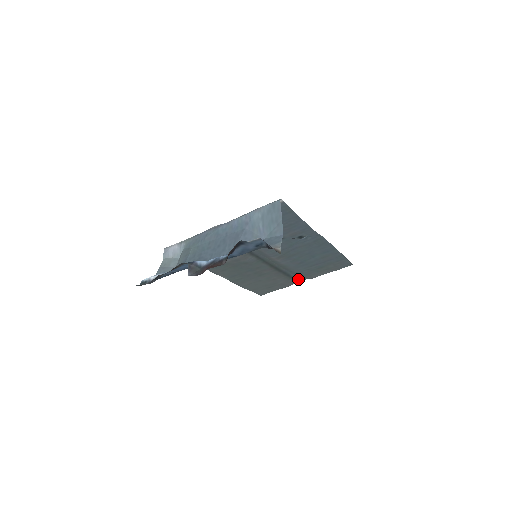
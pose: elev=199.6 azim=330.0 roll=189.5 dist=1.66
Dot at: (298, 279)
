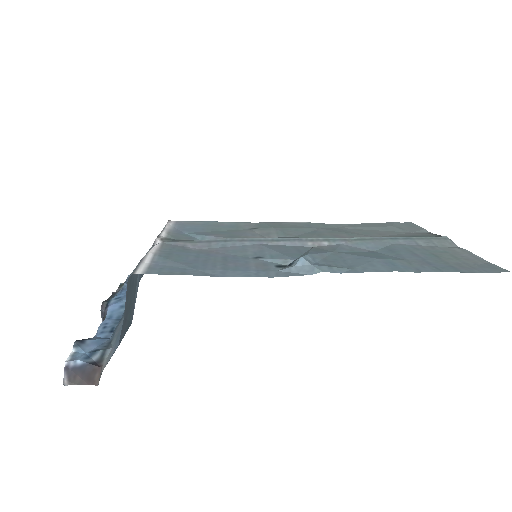
Dot at: occluded
